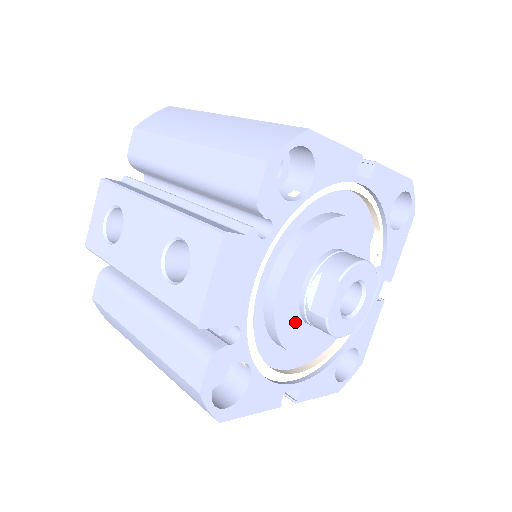
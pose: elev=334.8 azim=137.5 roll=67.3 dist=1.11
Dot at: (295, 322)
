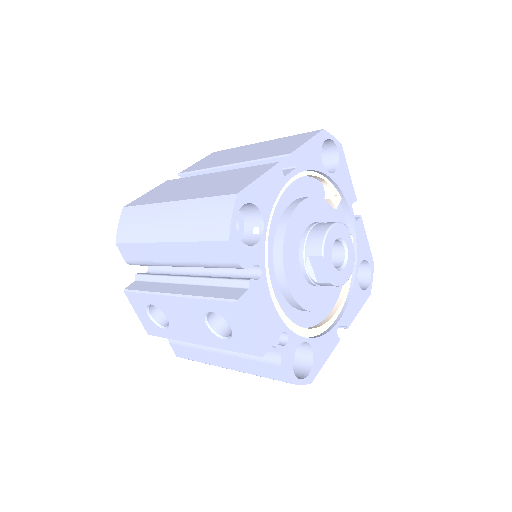
Dot at: (313, 293)
